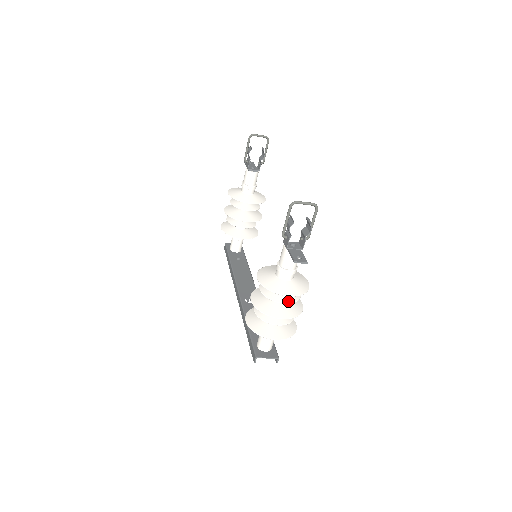
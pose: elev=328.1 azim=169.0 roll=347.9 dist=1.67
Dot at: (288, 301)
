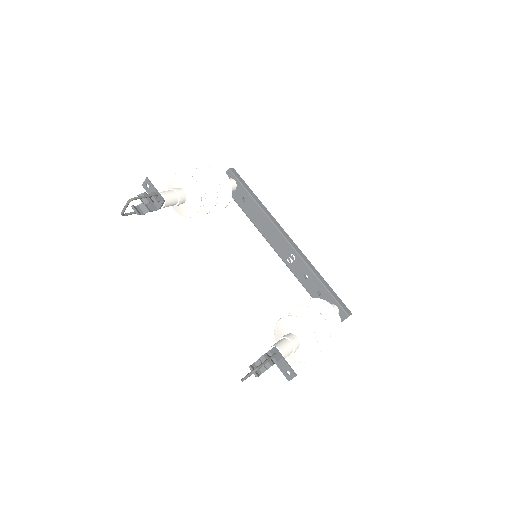
Dot at: occluded
